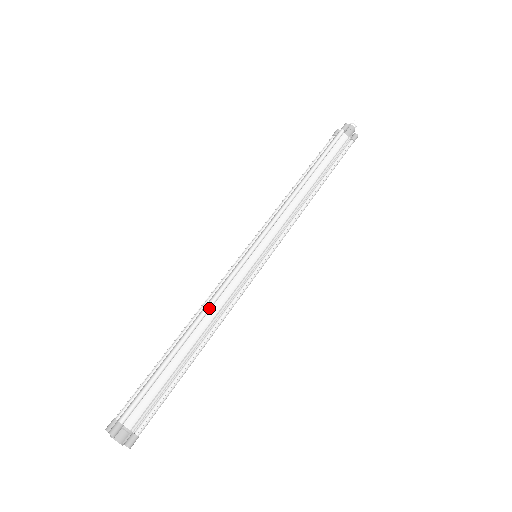
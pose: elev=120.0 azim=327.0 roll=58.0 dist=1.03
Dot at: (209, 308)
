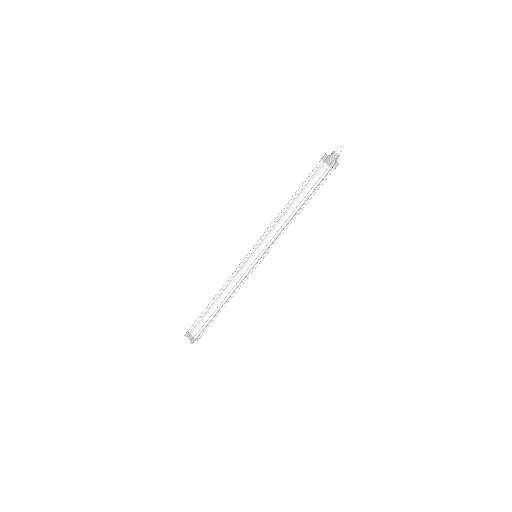
Dot at: (232, 293)
